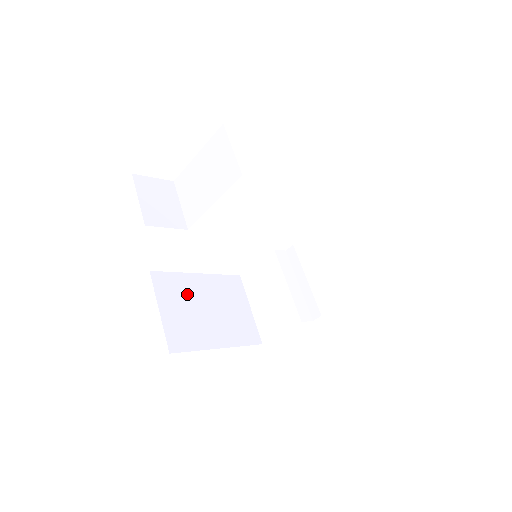
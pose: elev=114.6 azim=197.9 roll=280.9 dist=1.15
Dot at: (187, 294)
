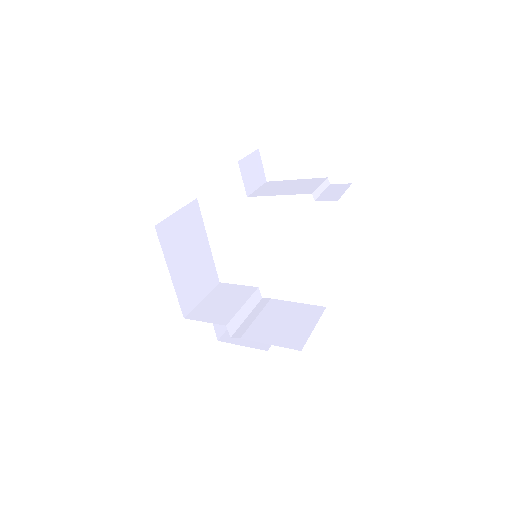
Dot at: (194, 234)
